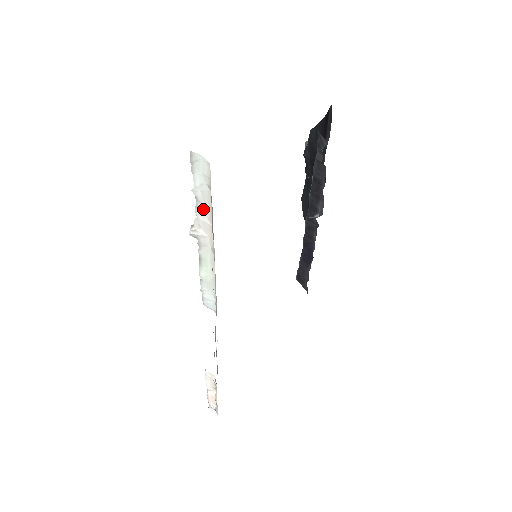
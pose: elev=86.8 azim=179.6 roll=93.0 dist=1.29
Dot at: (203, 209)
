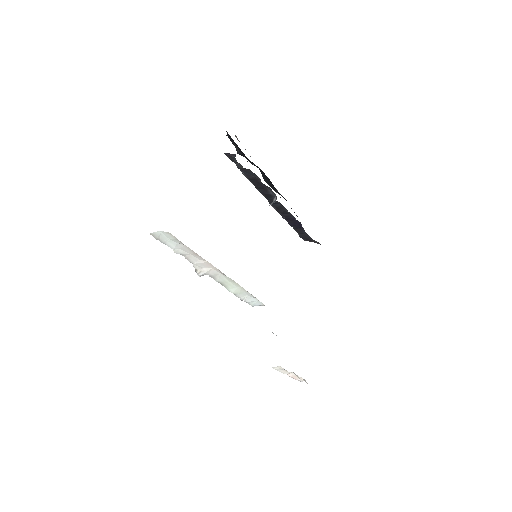
Dot at: (192, 257)
